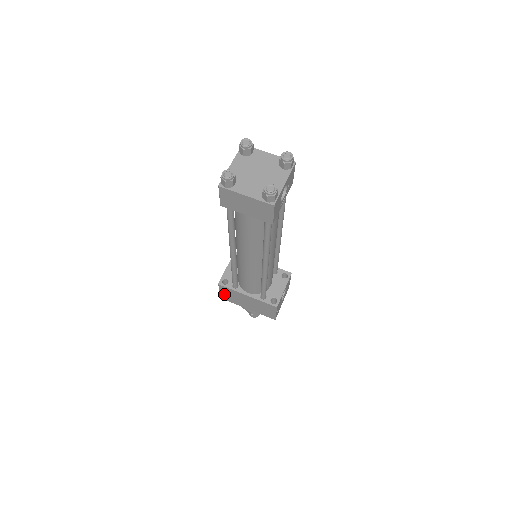
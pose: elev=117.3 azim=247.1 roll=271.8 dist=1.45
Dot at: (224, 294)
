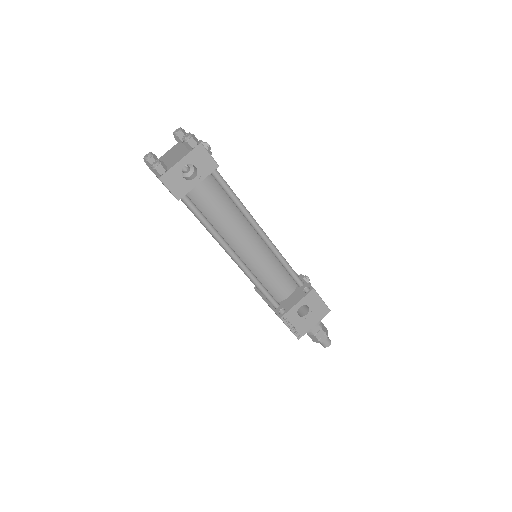
Dot at: occluded
